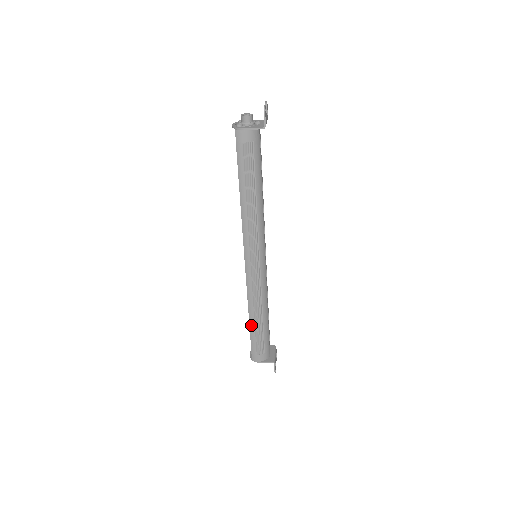
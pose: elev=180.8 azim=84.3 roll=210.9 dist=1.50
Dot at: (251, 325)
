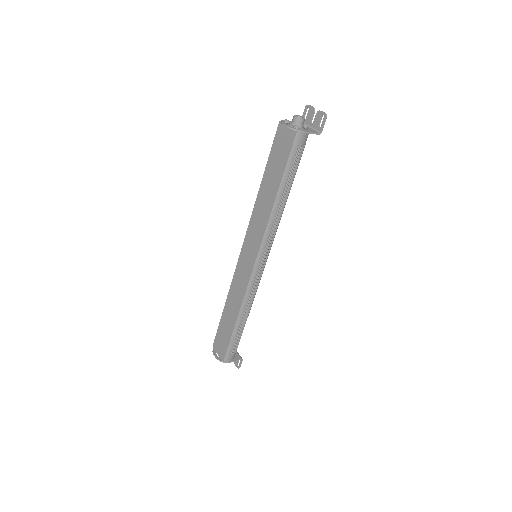
Dot at: (237, 326)
